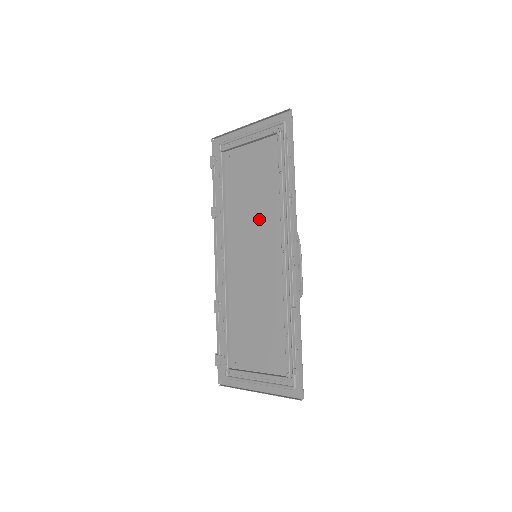
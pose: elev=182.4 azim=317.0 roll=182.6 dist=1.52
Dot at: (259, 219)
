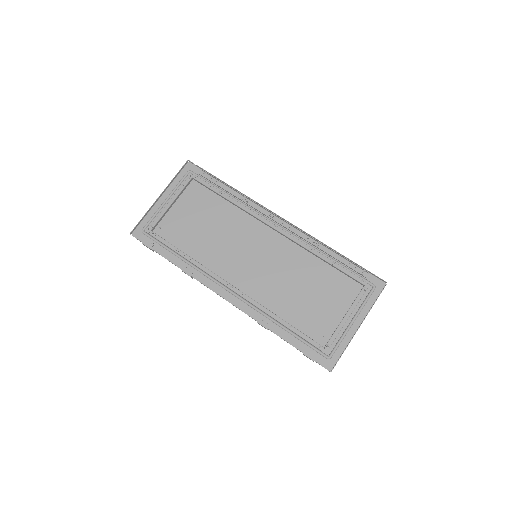
Dot at: (232, 235)
